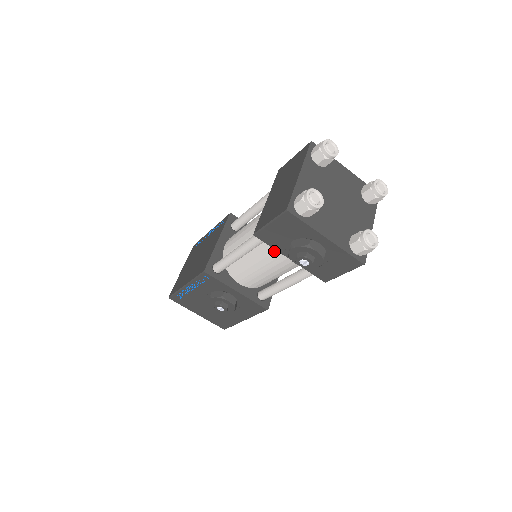
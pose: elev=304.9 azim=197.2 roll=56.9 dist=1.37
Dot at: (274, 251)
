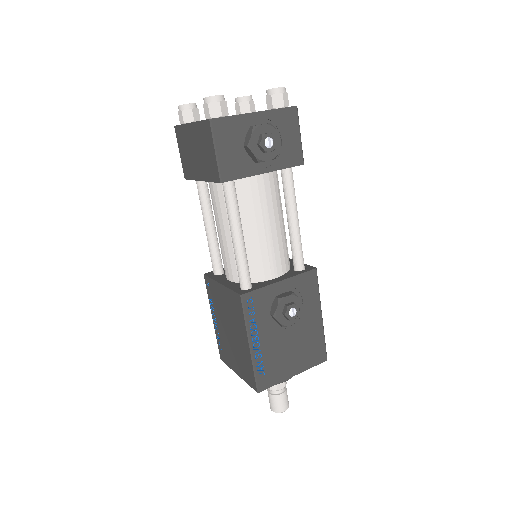
Dot at: (251, 195)
